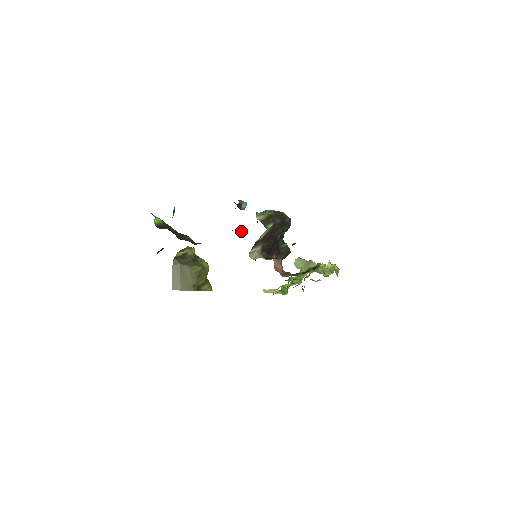
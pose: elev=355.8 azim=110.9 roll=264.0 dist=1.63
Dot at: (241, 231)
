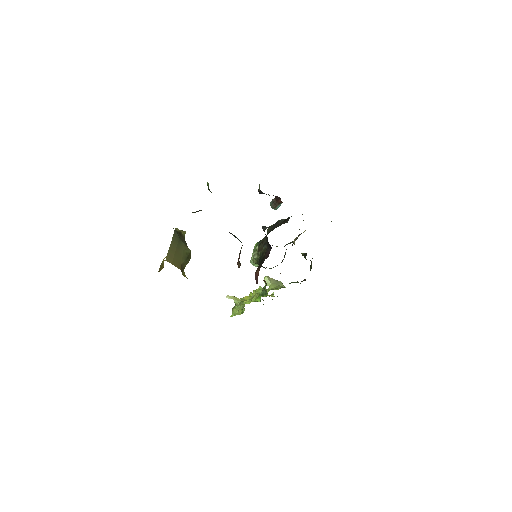
Dot at: occluded
